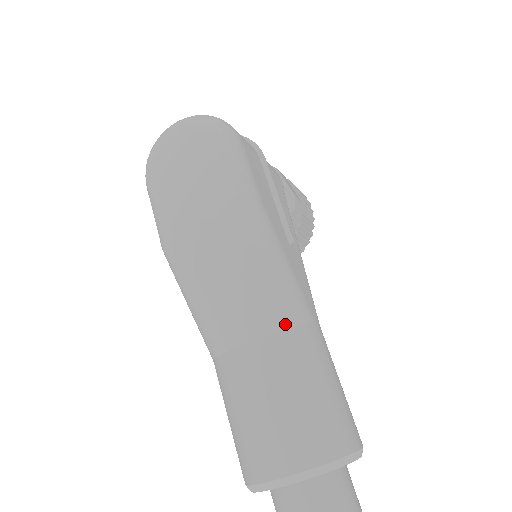
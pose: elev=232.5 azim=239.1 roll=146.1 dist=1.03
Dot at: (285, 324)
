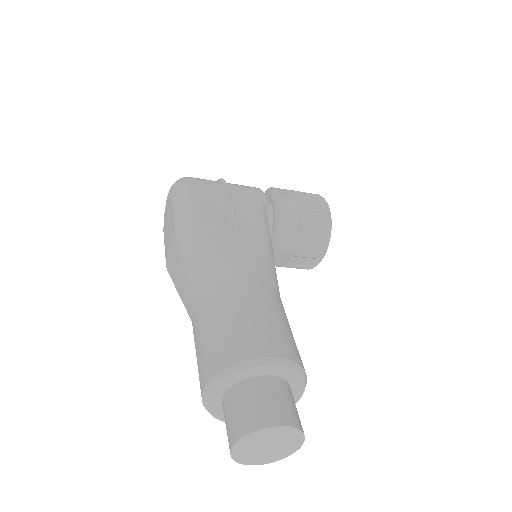
Dot at: (211, 284)
